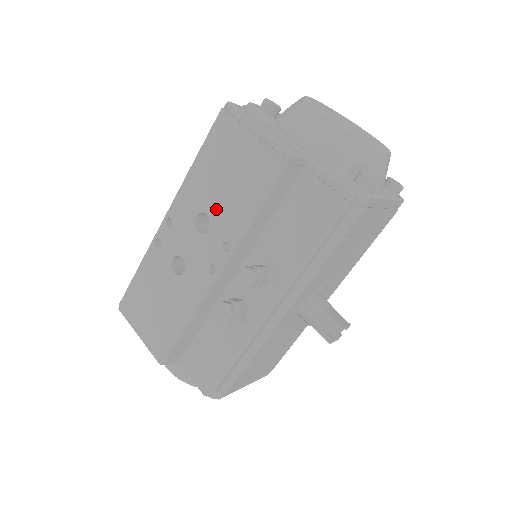
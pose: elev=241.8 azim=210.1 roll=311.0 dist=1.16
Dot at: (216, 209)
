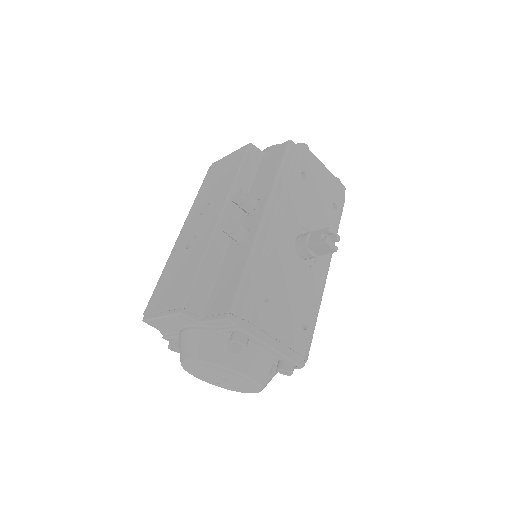
Dot at: (213, 196)
